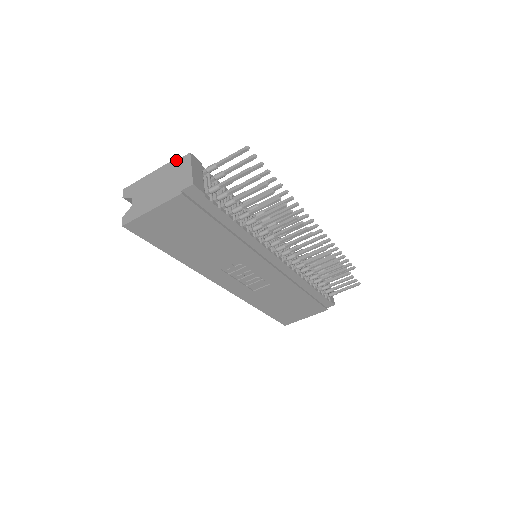
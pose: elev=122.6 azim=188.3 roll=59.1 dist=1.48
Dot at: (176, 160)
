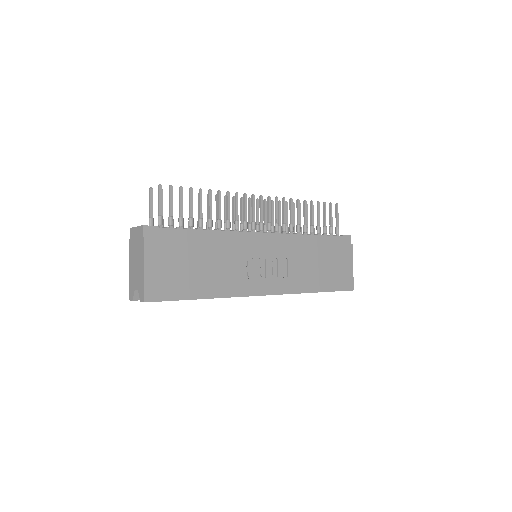
Dot at: (129, 242)
